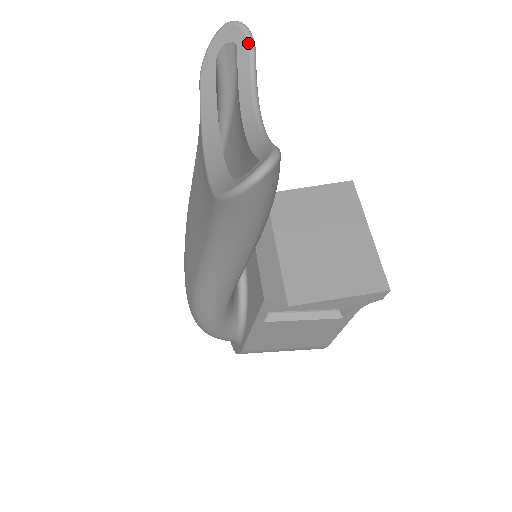
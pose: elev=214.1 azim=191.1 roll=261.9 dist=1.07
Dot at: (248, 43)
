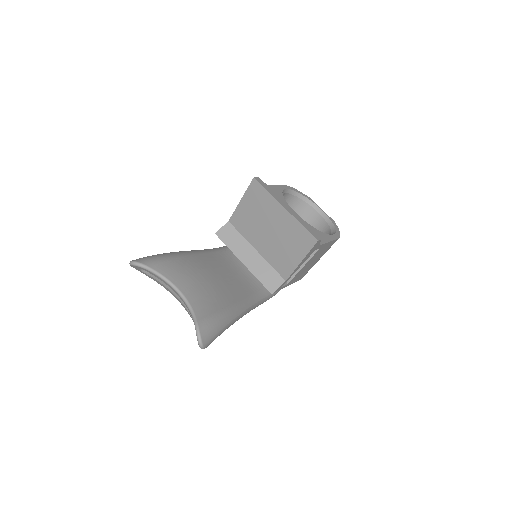
Dot at: (144, 269)
